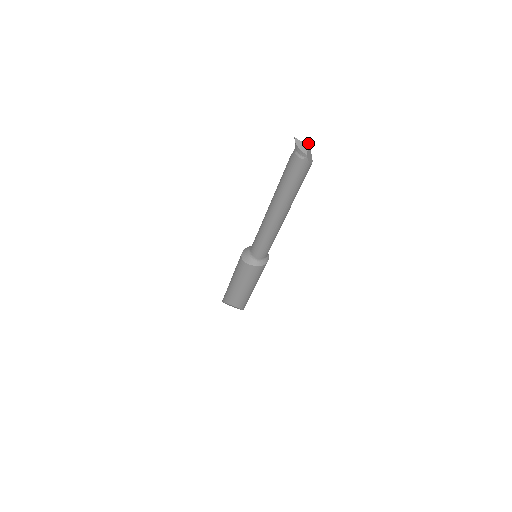
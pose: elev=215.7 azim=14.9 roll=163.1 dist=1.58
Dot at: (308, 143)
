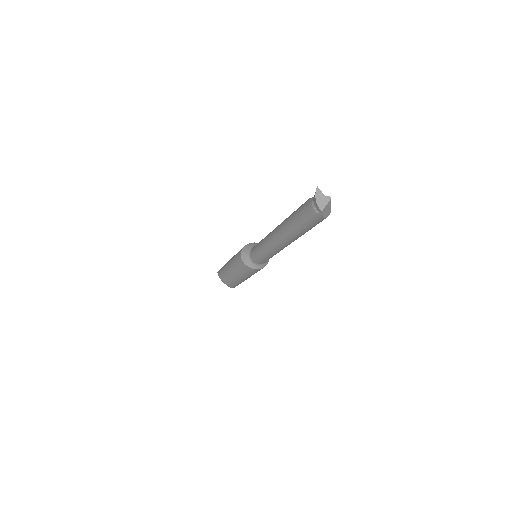
Dot at: (330, 197)
